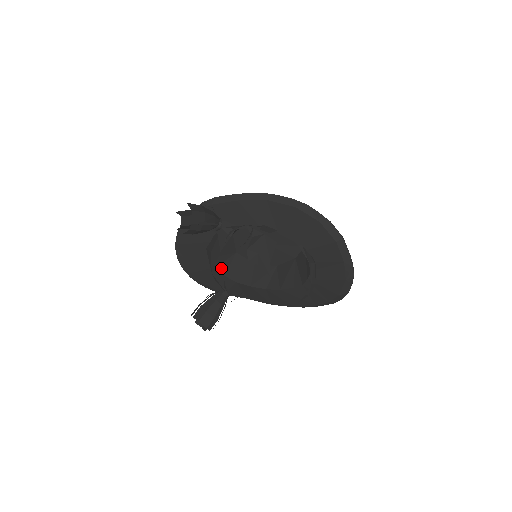
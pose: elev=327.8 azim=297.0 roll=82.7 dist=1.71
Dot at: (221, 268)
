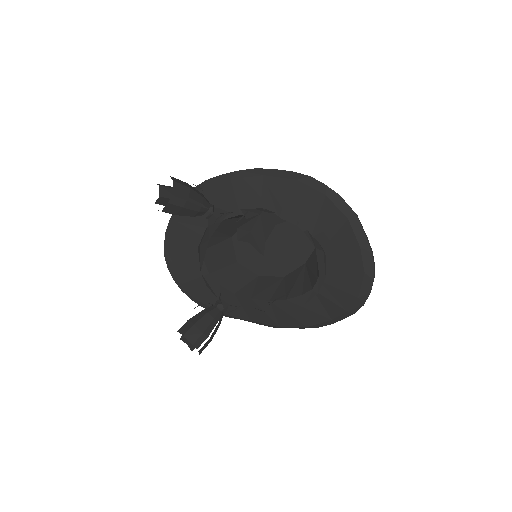
Dot at: (216, 276)
